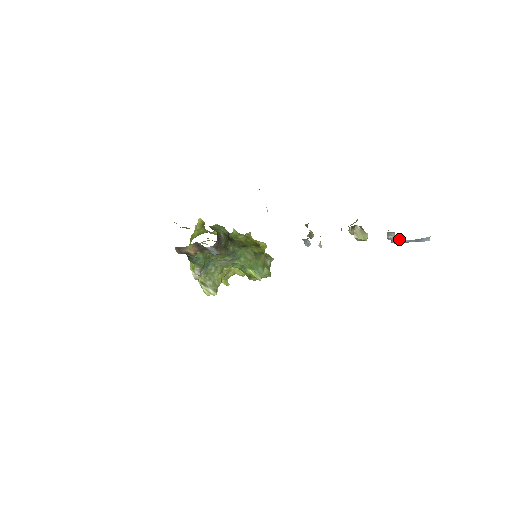
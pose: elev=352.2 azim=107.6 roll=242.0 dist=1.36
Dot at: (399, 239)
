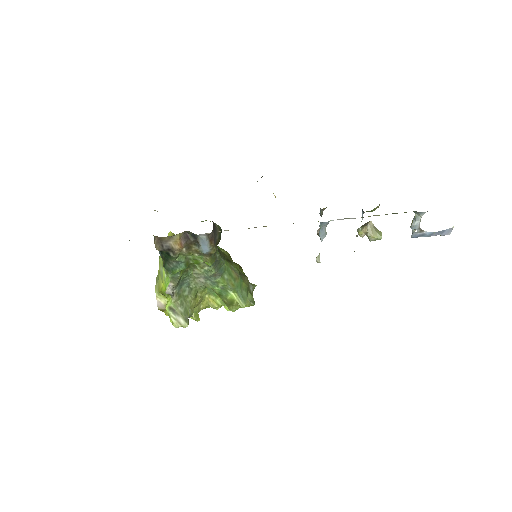
Dot at: (422, 230)
